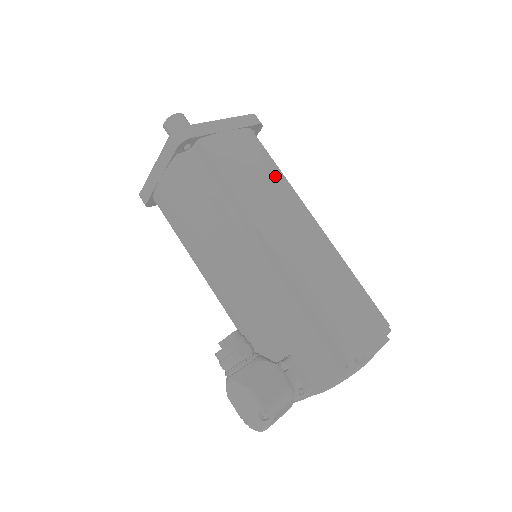
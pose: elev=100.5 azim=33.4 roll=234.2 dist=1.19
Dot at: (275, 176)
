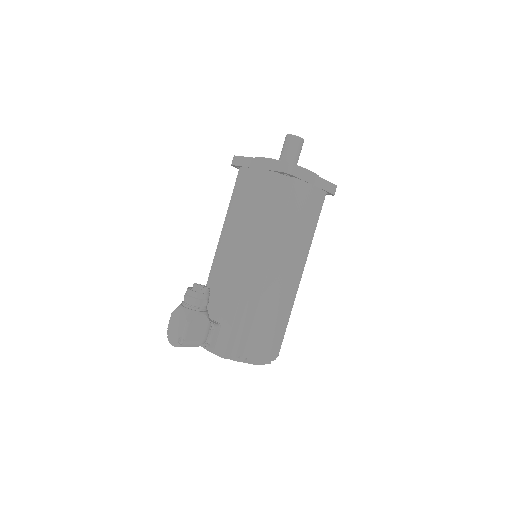
Dot at: (309, 232)
